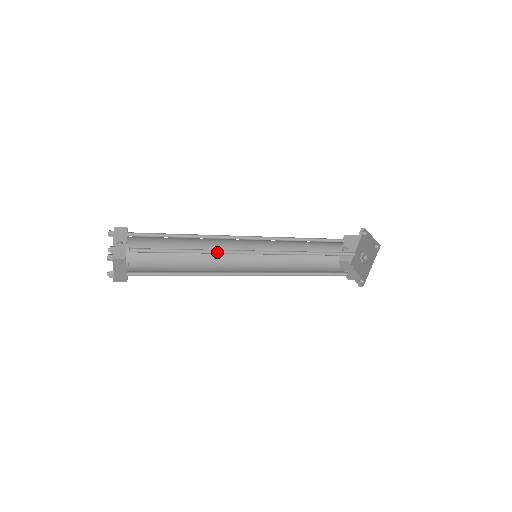
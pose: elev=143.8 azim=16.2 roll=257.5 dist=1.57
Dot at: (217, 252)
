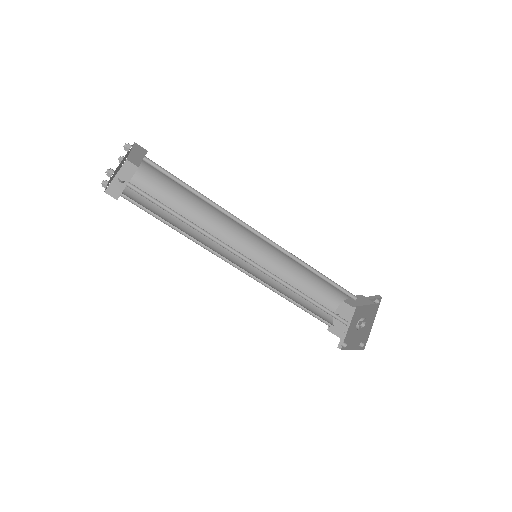
Dot at: (225, 214)
